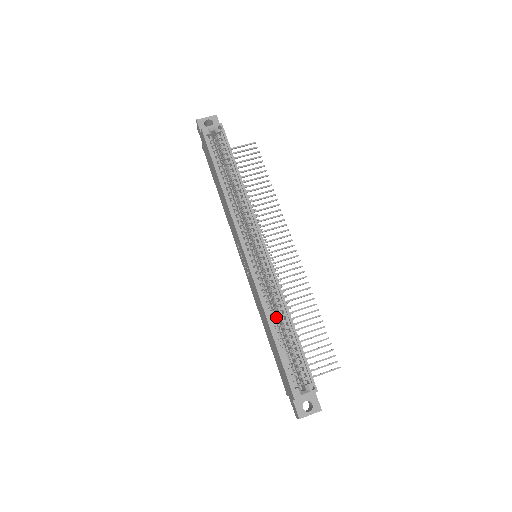
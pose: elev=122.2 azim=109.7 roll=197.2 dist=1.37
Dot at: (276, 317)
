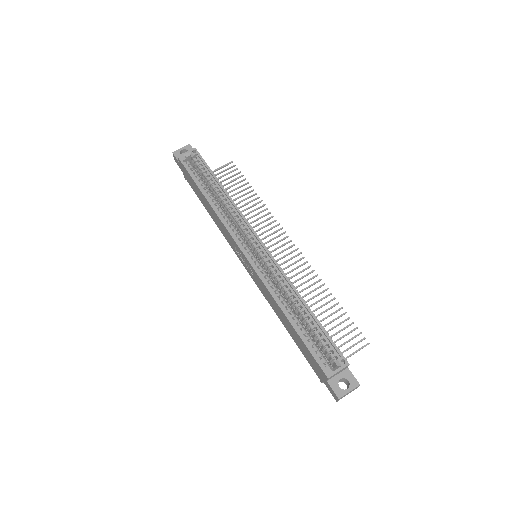
Dot at: occluded
